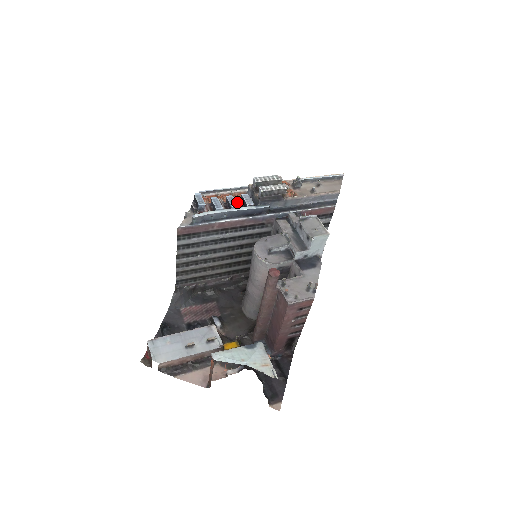
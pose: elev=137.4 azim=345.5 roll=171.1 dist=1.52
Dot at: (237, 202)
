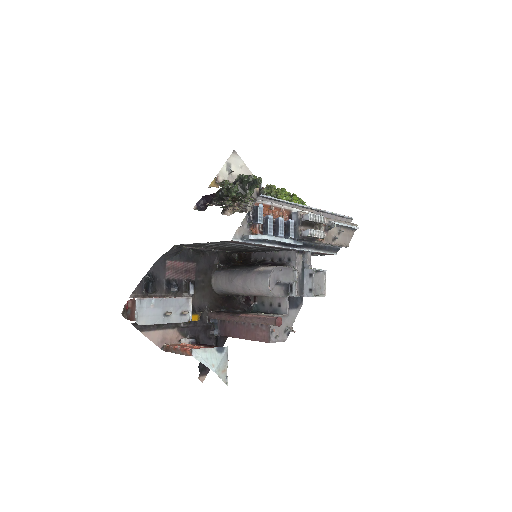
Dot at: occluded
